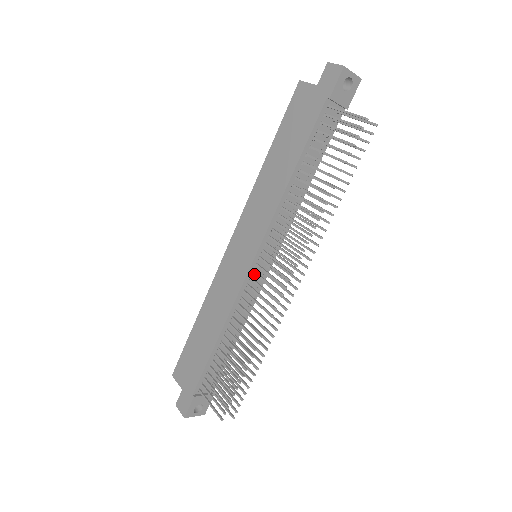
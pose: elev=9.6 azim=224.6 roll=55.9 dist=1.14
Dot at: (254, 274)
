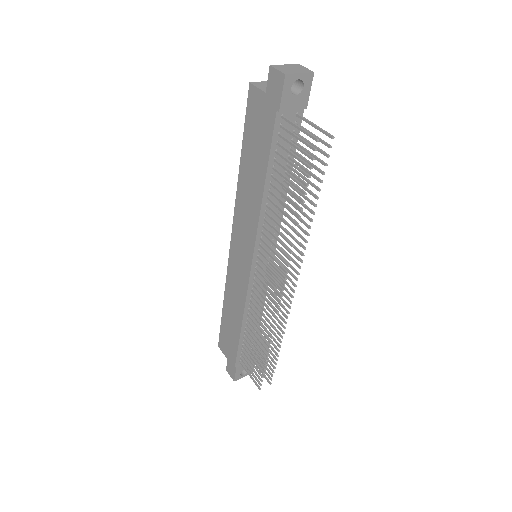
Dot at: (257, 275)
